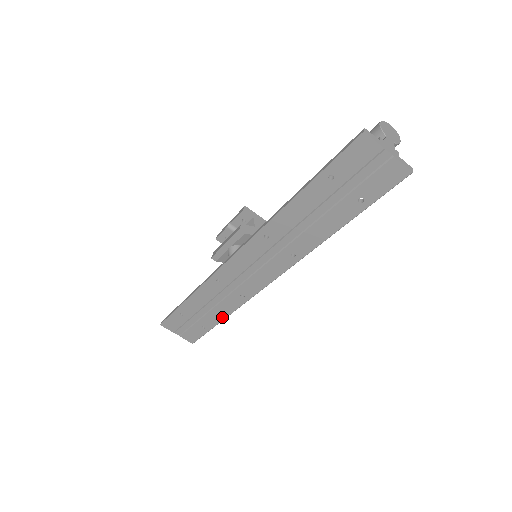
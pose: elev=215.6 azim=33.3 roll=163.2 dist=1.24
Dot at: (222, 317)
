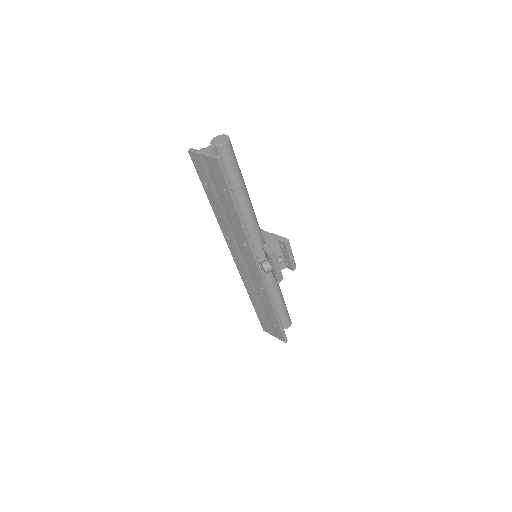
Dot at: (273, 312)
